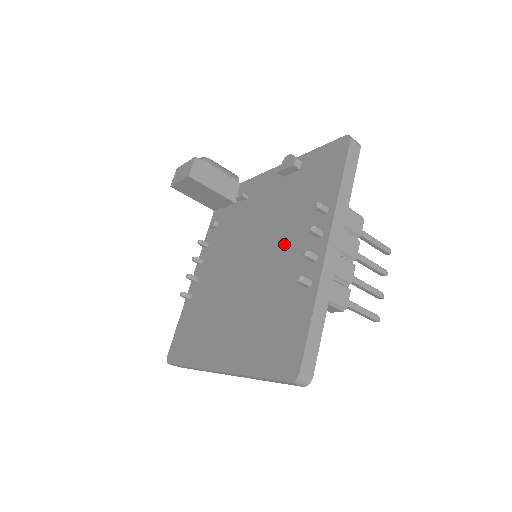
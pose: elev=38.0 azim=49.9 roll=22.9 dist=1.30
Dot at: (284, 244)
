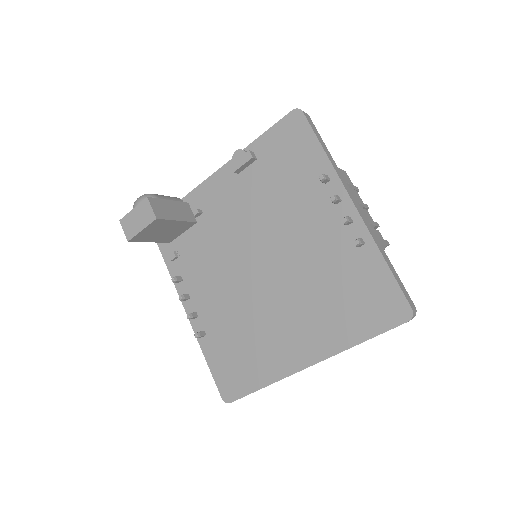
Dot at: (298, 227)
